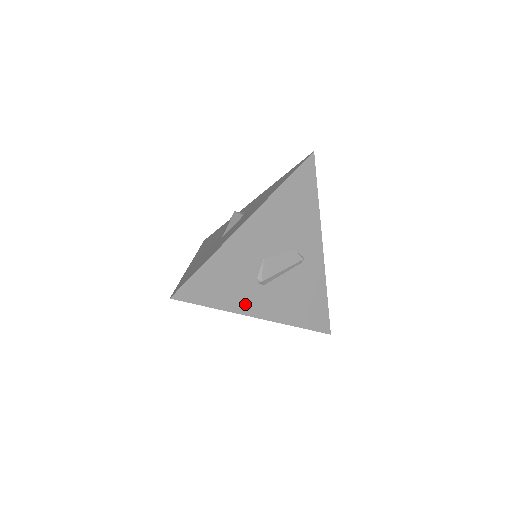
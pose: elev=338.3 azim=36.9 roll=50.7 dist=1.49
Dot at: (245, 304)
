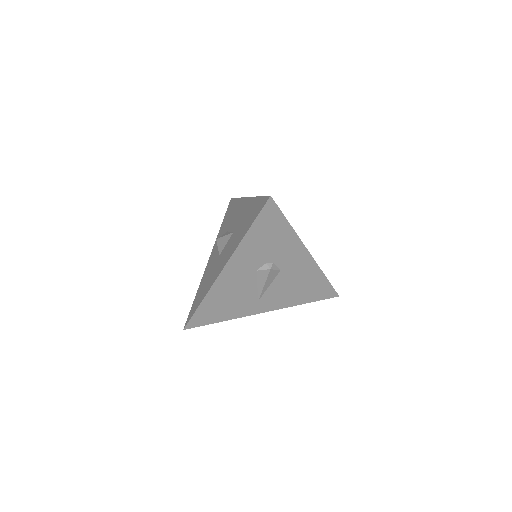
Dot at: occluded
